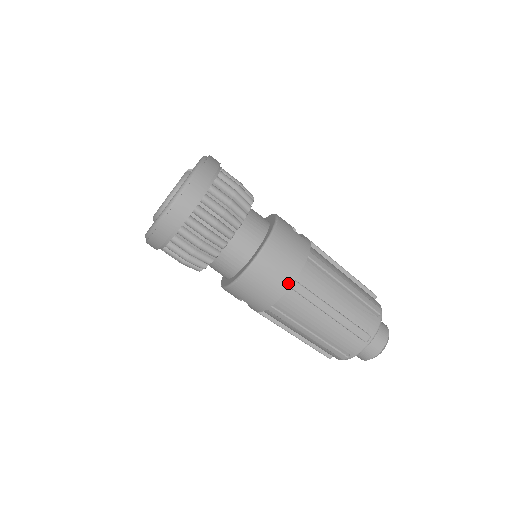
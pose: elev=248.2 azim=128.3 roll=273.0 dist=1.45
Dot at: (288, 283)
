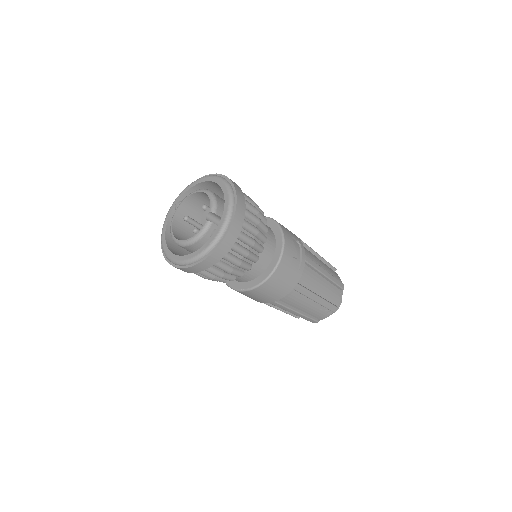
Dot at: (268, 302)
